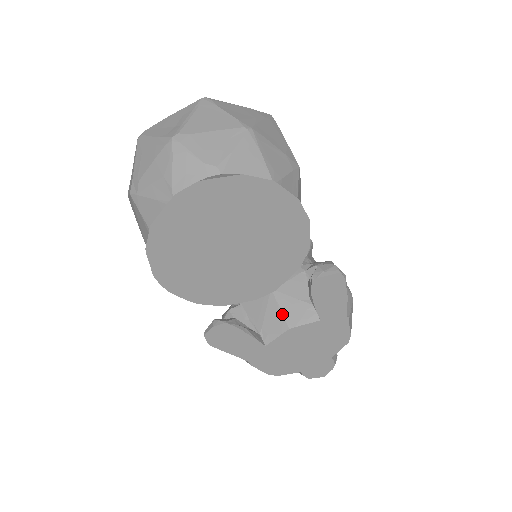
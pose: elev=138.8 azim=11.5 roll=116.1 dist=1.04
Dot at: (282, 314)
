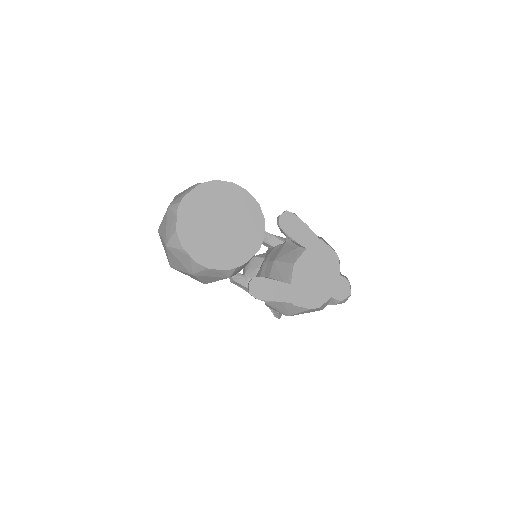
Dot at: (286, 263)
